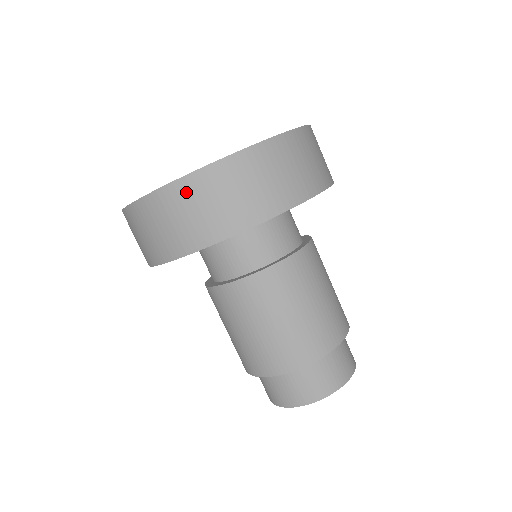
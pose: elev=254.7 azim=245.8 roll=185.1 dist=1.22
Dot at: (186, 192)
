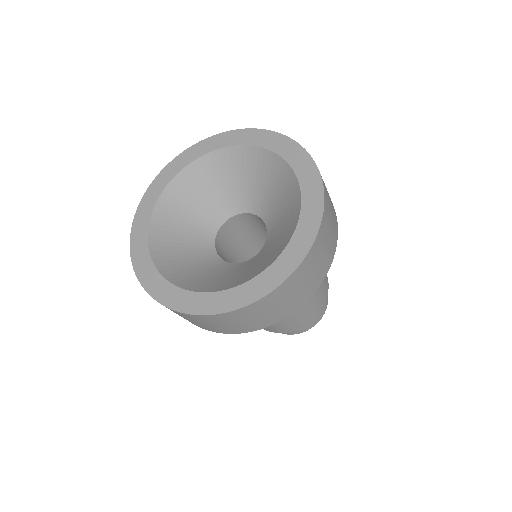
Dot at: (247, 312)
